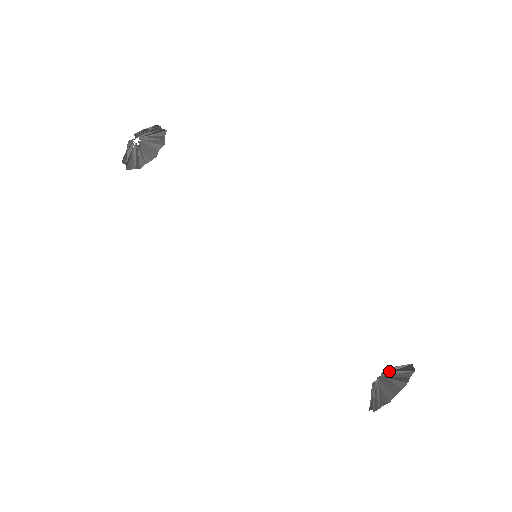
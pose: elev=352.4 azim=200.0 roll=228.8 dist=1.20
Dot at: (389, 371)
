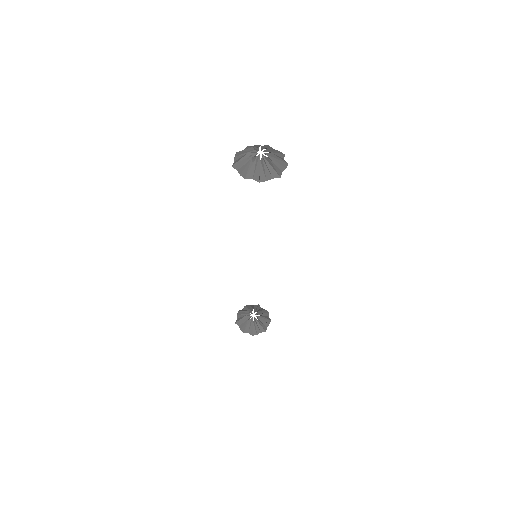
Dot at: (253, 322)
